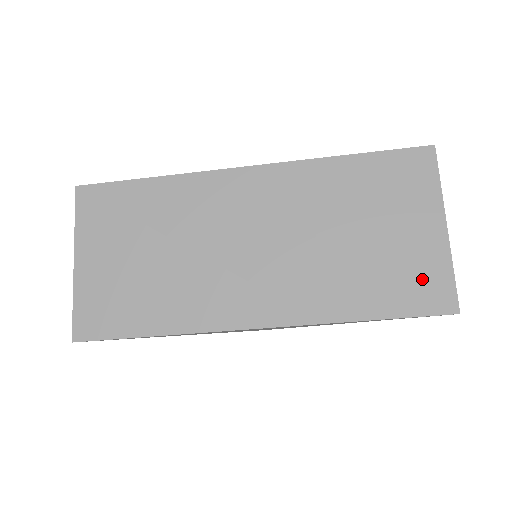
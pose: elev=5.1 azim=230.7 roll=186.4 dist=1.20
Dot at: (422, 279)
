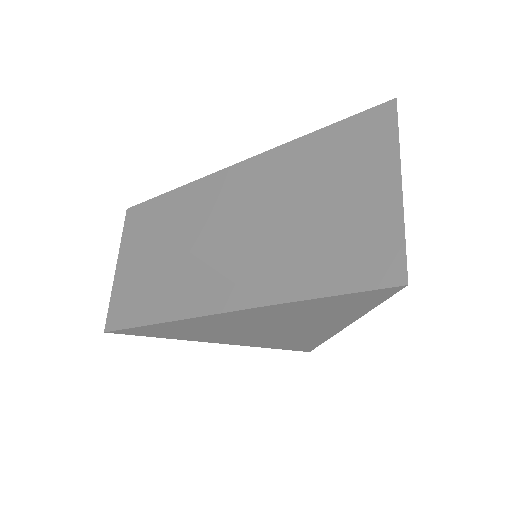
Dot at: (367, 247)
